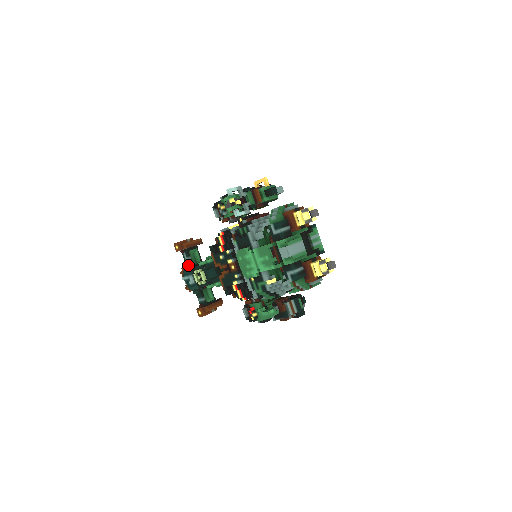
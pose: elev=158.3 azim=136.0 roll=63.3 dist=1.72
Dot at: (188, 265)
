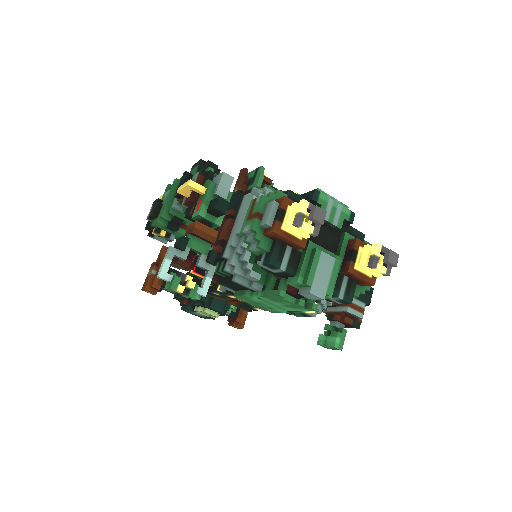
Dot at: (179, 299)
